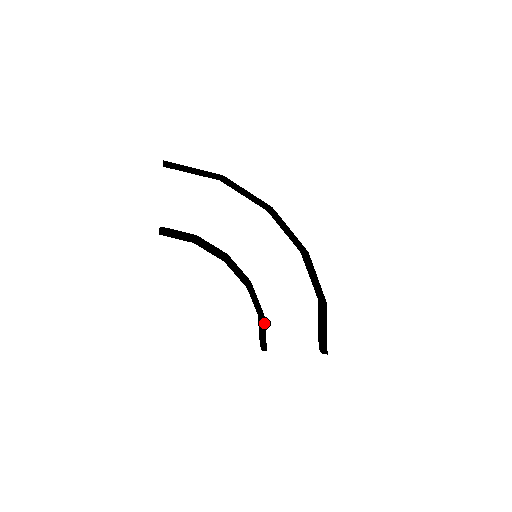
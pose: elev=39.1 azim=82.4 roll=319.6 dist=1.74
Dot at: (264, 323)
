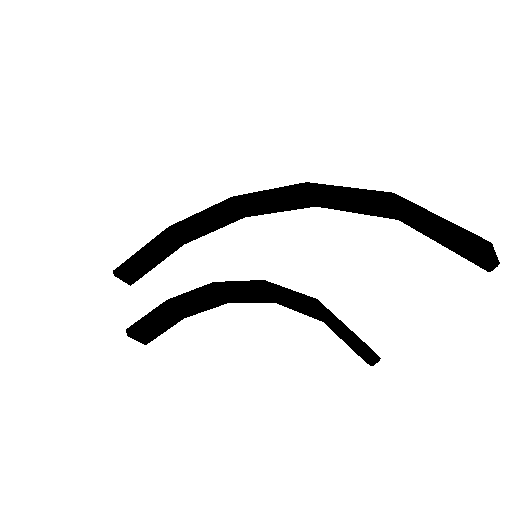
Dot at: (322, 308)
